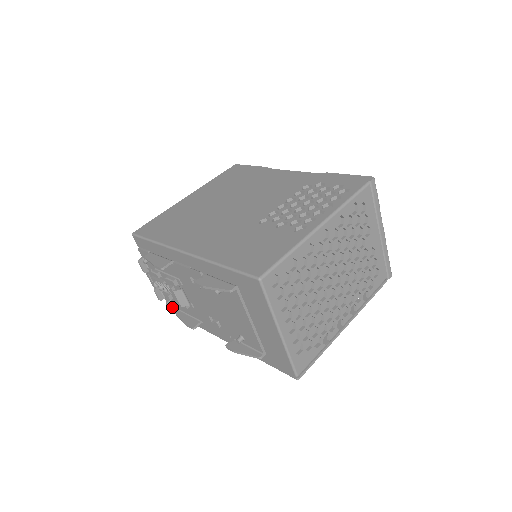
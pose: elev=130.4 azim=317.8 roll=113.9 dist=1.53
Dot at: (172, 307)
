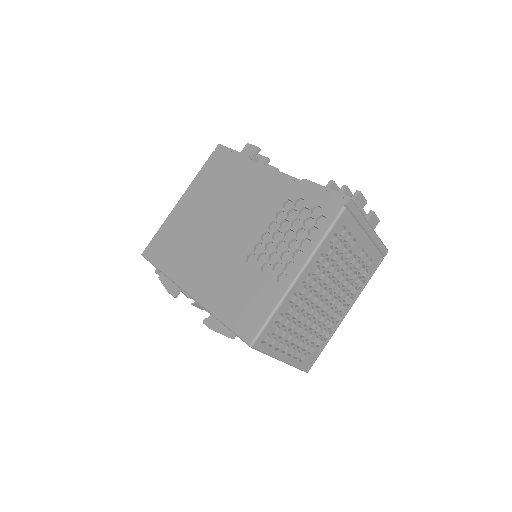
Dot at: occluded
